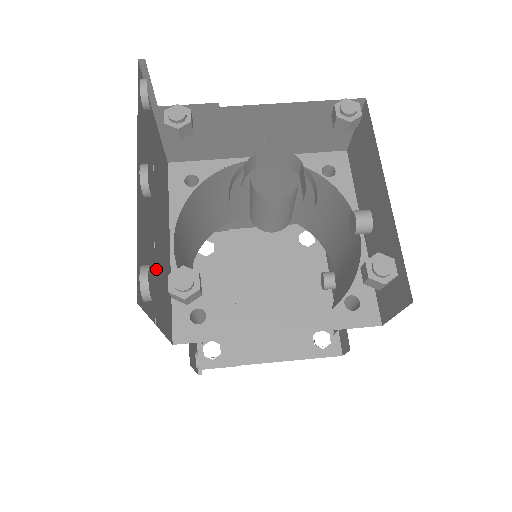
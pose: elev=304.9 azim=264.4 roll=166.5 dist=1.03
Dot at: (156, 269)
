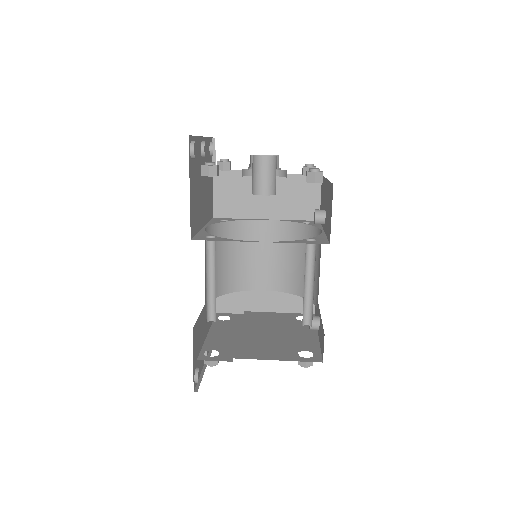
Dot at: (196, 183)
